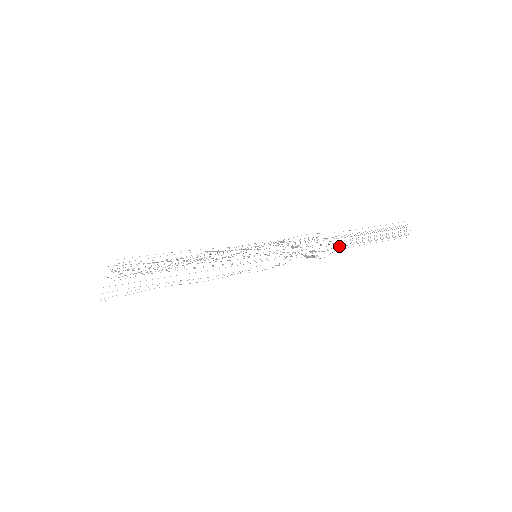
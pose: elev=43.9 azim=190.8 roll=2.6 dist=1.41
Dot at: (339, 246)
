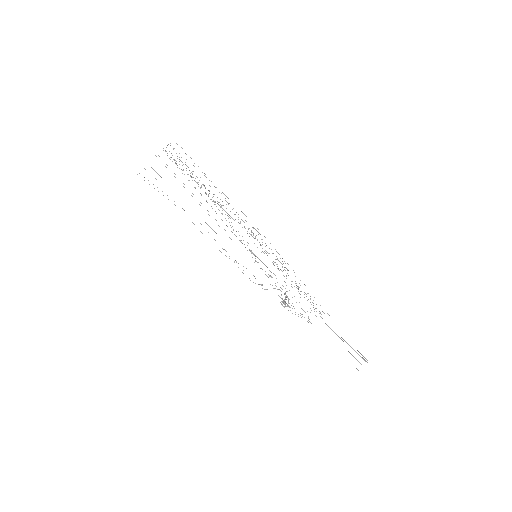
Dot at: occluded
